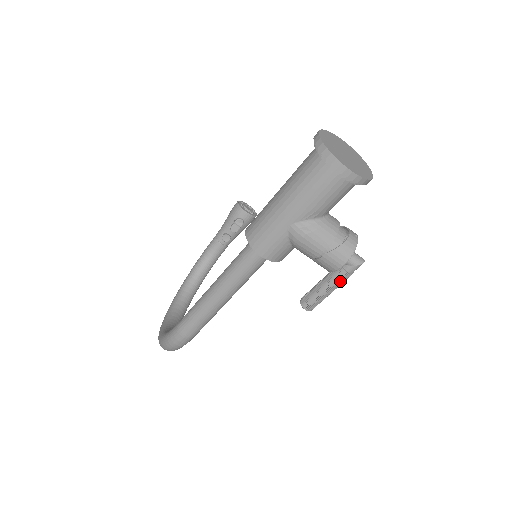
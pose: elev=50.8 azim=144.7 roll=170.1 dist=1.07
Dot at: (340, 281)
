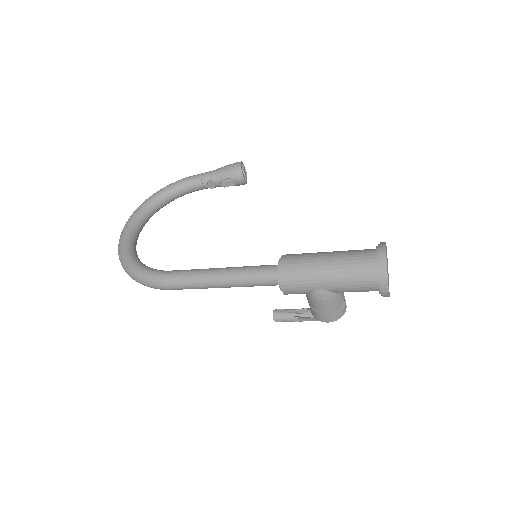
Dot at: occluded
